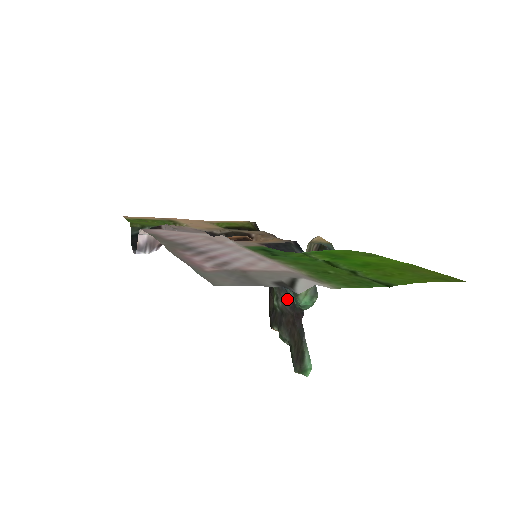
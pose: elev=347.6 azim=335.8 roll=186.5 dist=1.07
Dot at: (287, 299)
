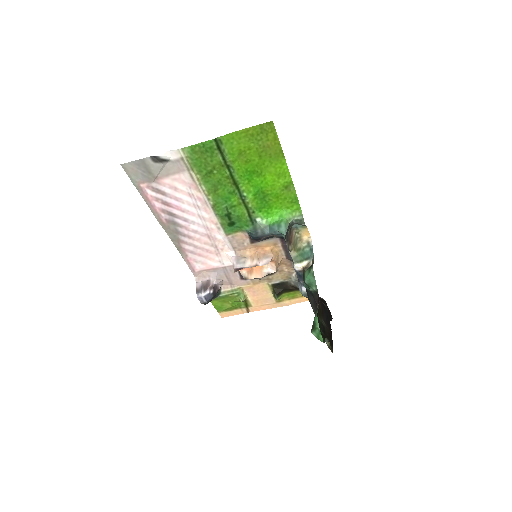
Dot at: (312, 298)
